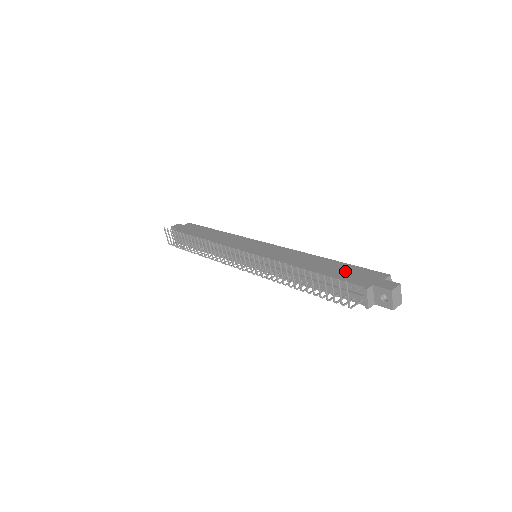
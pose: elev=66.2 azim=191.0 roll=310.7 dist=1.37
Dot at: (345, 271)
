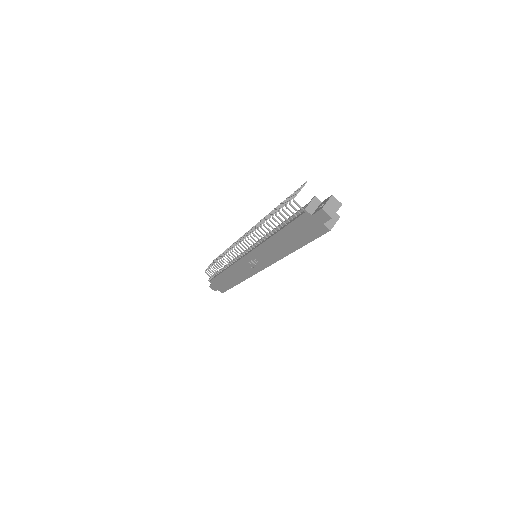
Dot at: occluded
